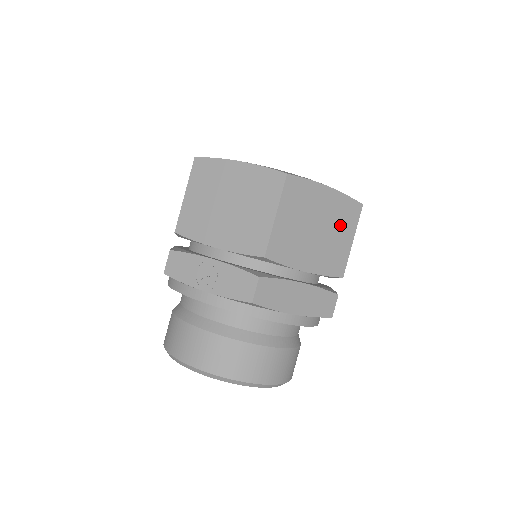
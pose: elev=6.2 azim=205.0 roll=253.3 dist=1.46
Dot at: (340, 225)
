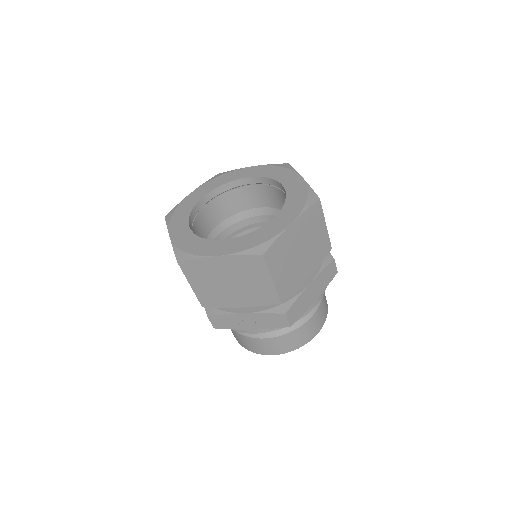
Dot at: (313, 229)
